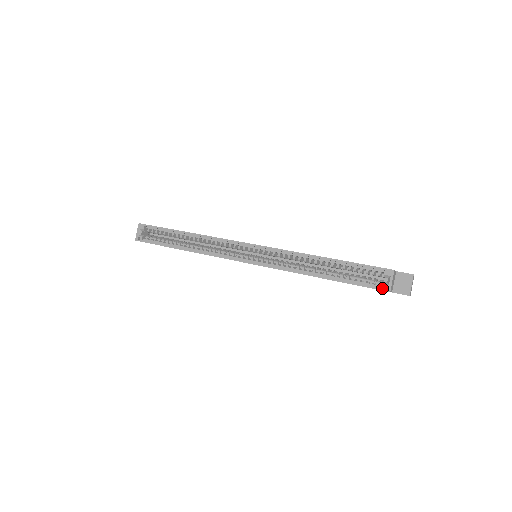
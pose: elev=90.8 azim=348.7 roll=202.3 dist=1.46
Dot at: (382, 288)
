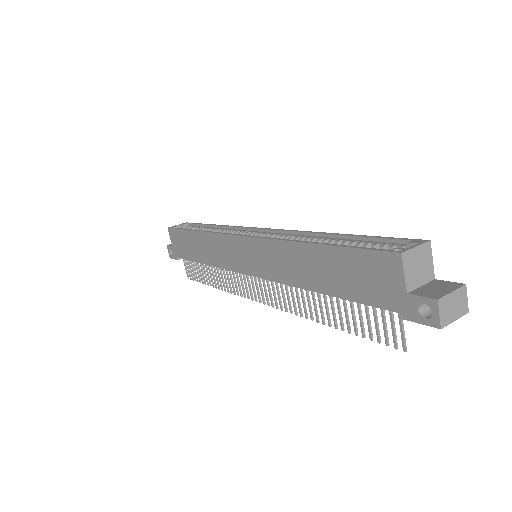
Dot at: (391, 250)
